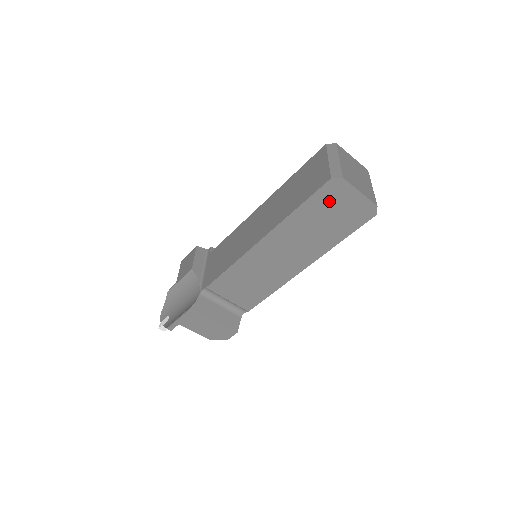
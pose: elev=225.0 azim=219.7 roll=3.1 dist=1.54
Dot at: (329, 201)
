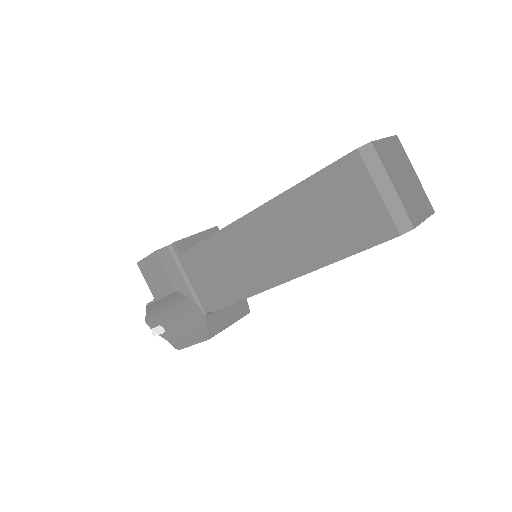
Dot at: occluded
